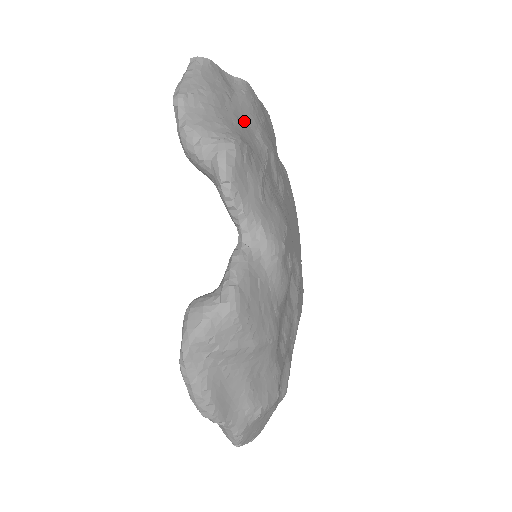
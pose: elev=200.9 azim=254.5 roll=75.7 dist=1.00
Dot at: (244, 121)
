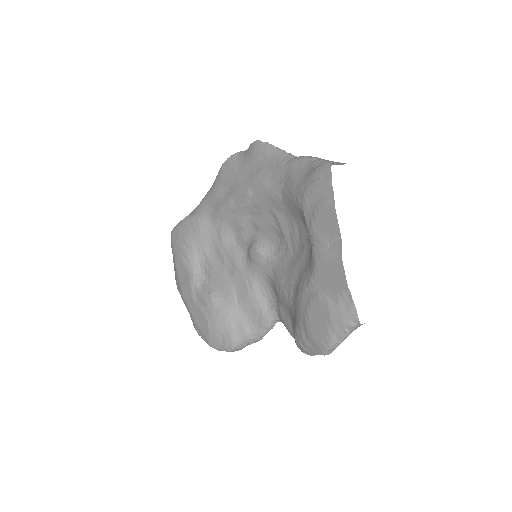
Dot at: occluded
